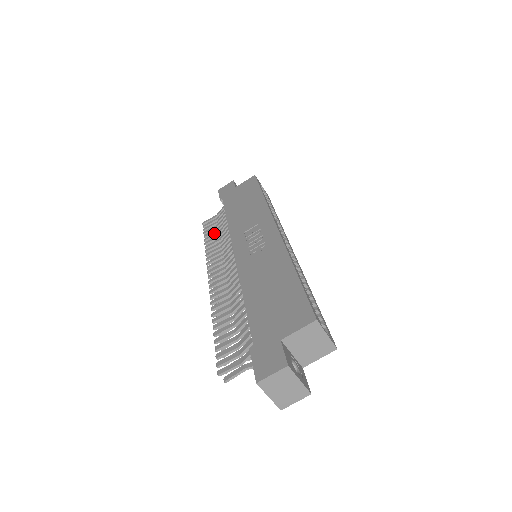
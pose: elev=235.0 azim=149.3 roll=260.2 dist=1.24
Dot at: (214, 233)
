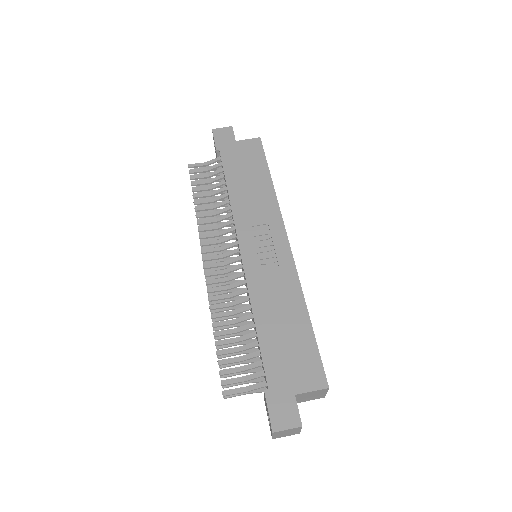
Dot at: (205, 193)
